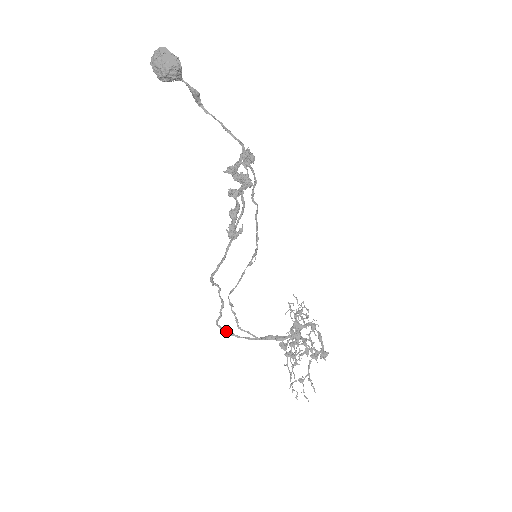
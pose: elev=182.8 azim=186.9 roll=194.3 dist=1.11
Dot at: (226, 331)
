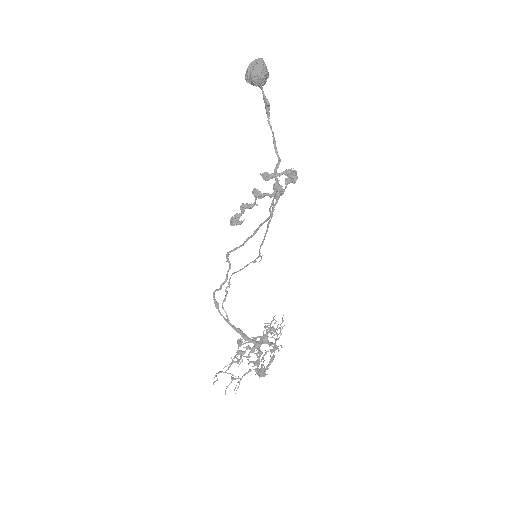
Dot at: (215, 302)
